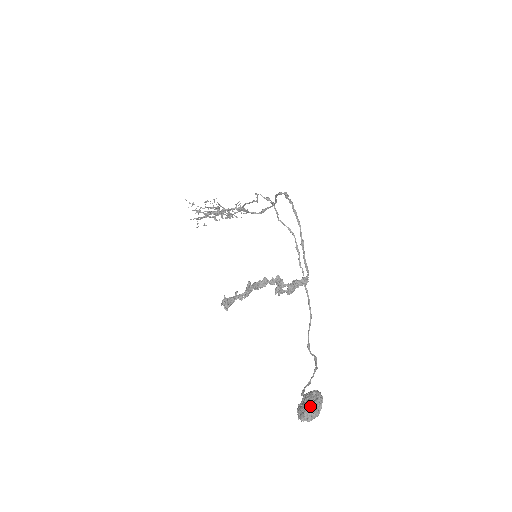
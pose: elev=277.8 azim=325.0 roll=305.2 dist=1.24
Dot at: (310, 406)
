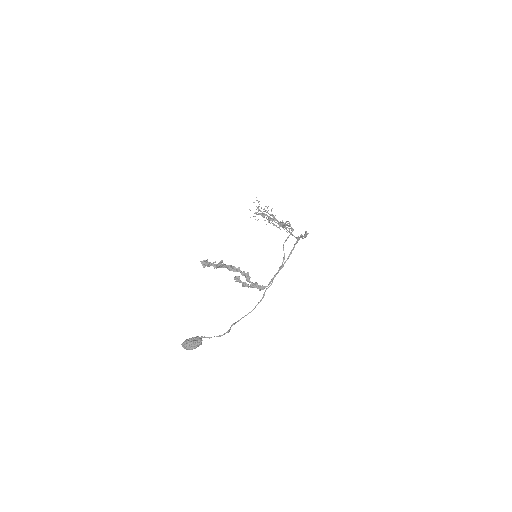
Dot at: (190, 341)
